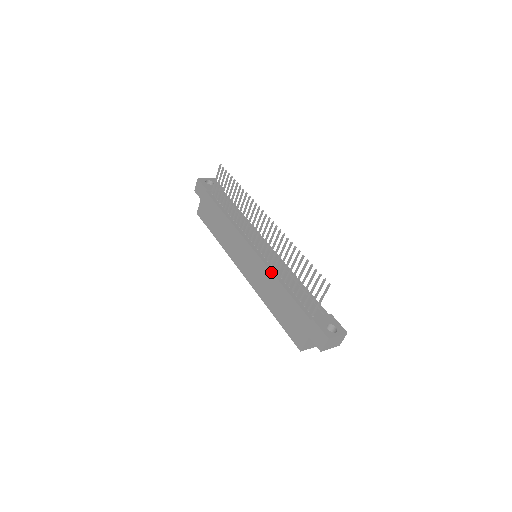
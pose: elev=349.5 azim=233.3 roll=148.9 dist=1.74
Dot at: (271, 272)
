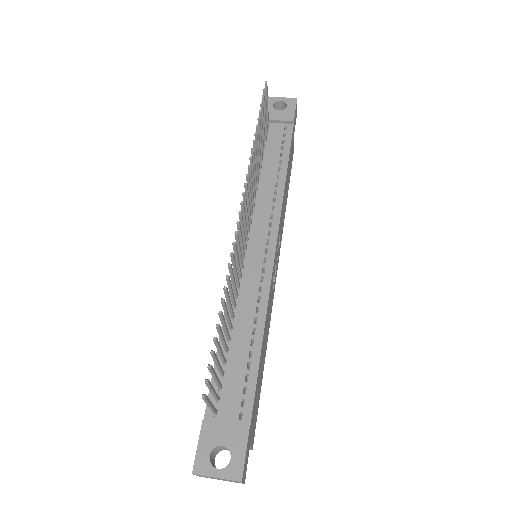
Dot at: occluded
